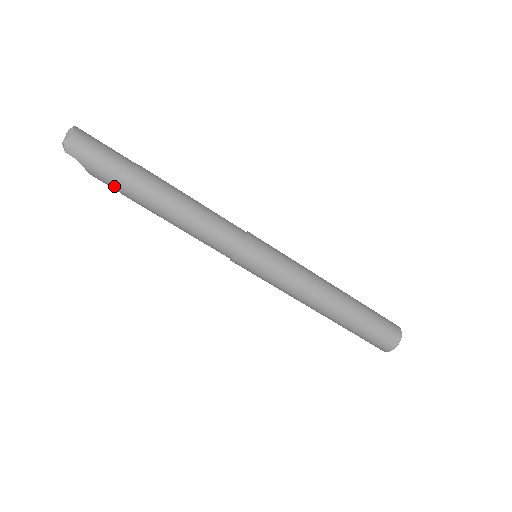
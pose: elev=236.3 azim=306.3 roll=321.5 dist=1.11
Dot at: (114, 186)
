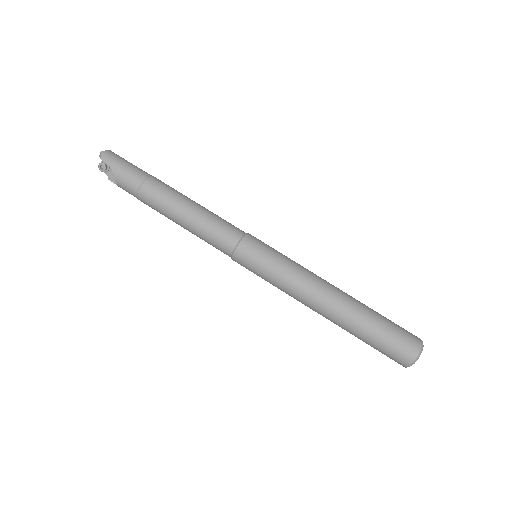
Dot at: (134, 185)
